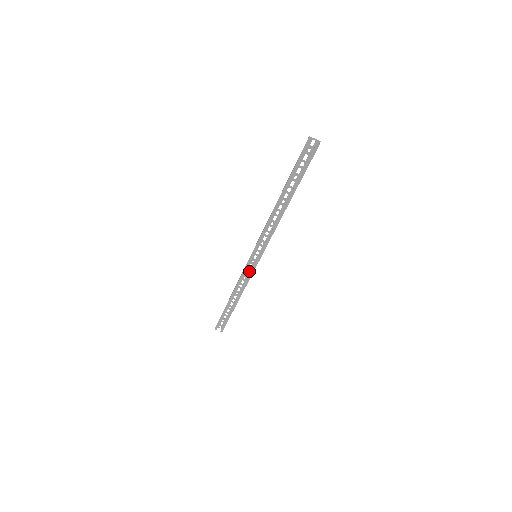
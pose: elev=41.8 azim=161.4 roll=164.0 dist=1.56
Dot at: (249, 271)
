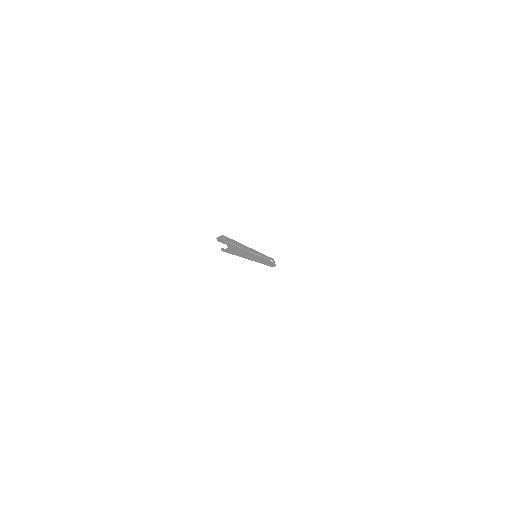
Dot at: (262, 257)
